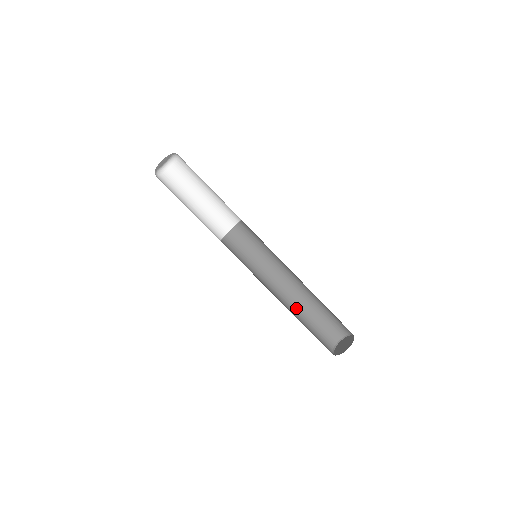
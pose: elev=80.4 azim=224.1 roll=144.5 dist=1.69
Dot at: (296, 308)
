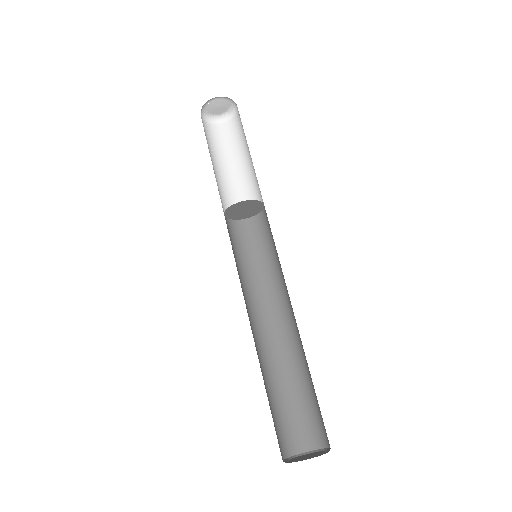
Dot at: (283, 358)
